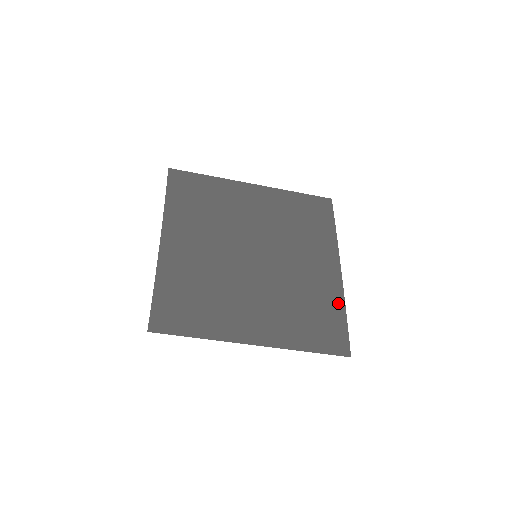
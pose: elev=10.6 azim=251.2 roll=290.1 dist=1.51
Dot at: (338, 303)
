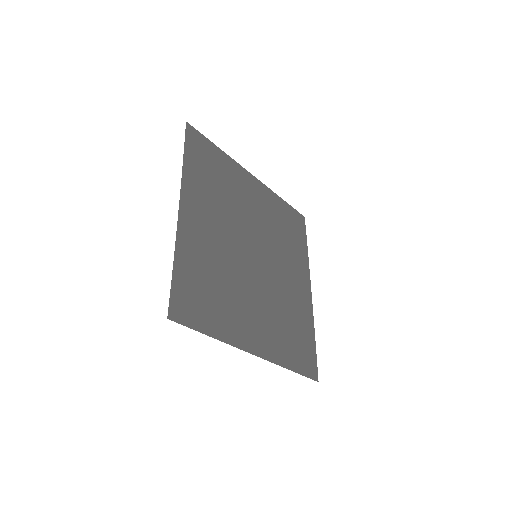
Dot at: (310, 325)
